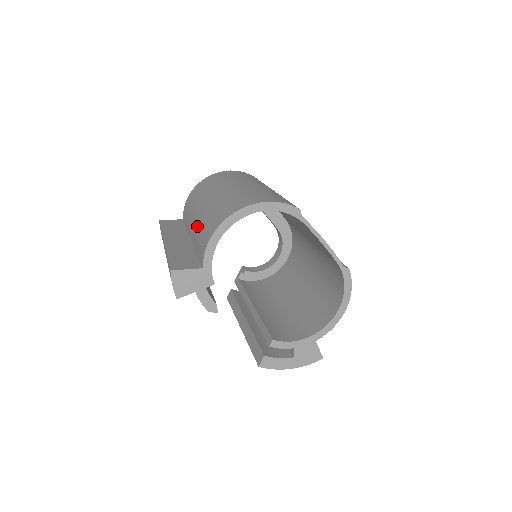
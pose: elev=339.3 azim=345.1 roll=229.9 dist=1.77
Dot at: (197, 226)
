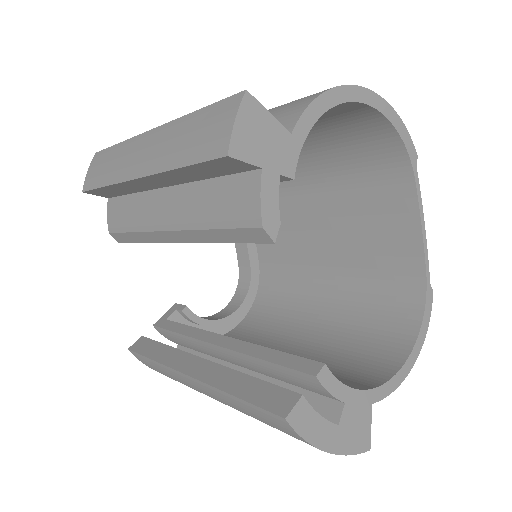
Dot at: occluded
